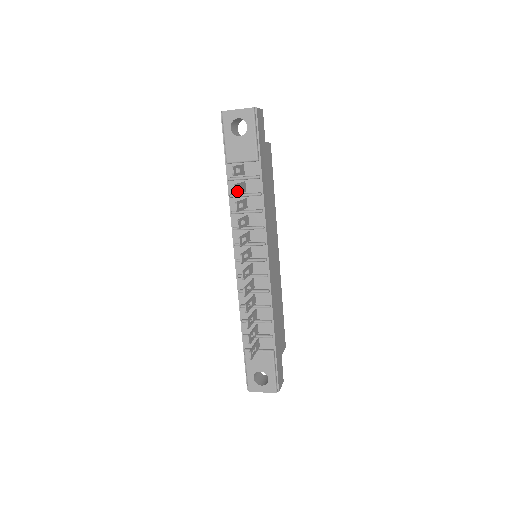
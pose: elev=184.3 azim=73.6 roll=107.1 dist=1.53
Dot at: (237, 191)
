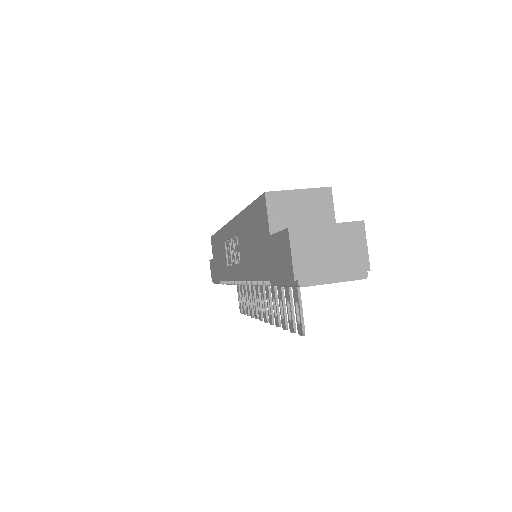
Dot at: (291, 322)
